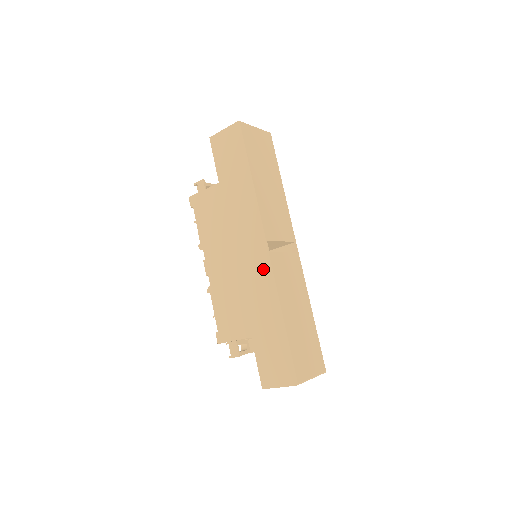
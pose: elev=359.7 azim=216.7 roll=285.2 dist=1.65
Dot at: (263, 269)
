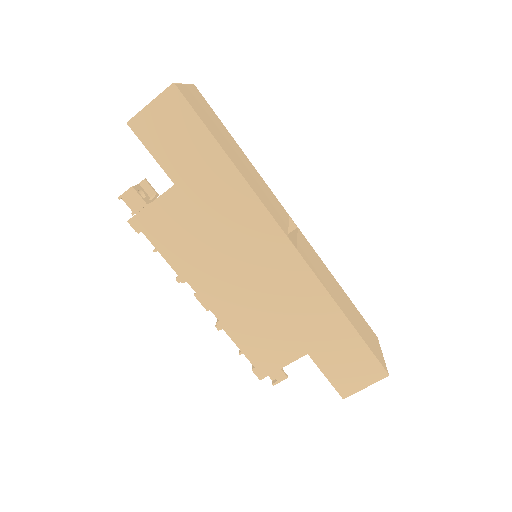
Dot at: (296, 272)
